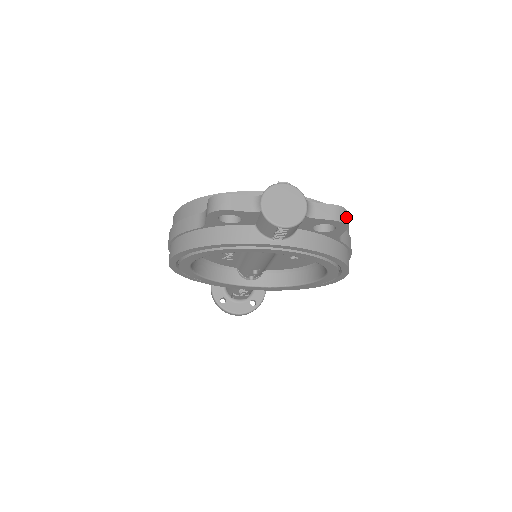
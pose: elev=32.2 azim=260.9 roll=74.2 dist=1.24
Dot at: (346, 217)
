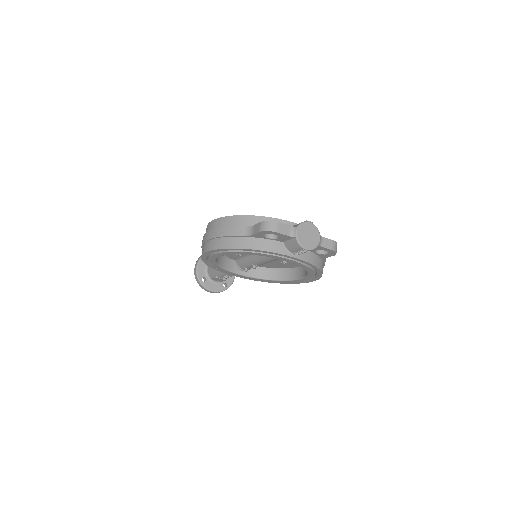
Dot at: occluded
